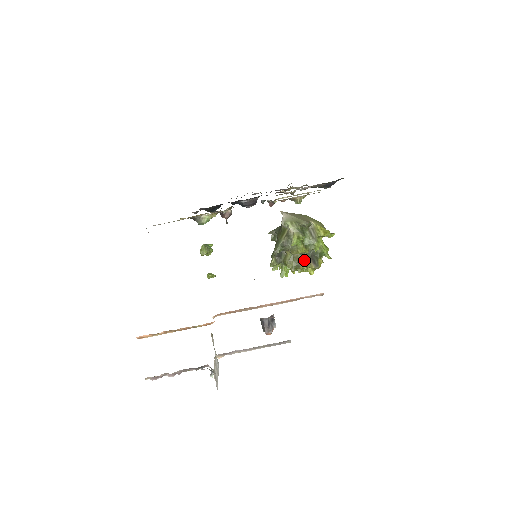
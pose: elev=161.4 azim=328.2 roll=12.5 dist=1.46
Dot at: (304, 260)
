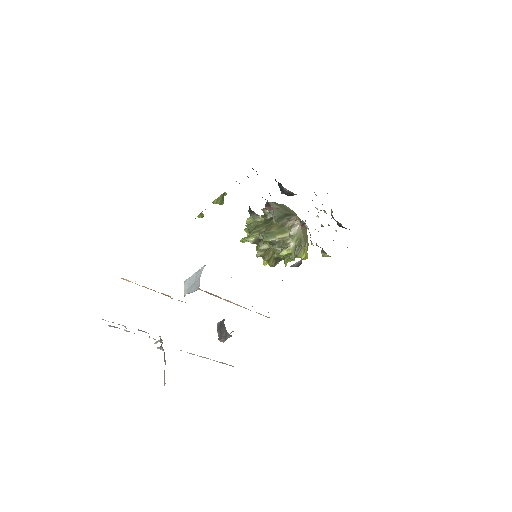
Dot at: (272, 256)
